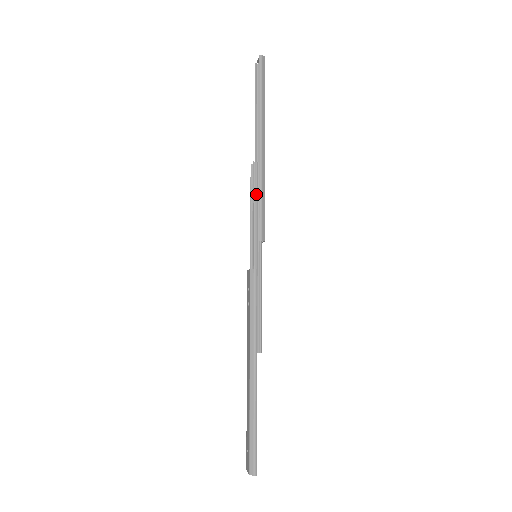
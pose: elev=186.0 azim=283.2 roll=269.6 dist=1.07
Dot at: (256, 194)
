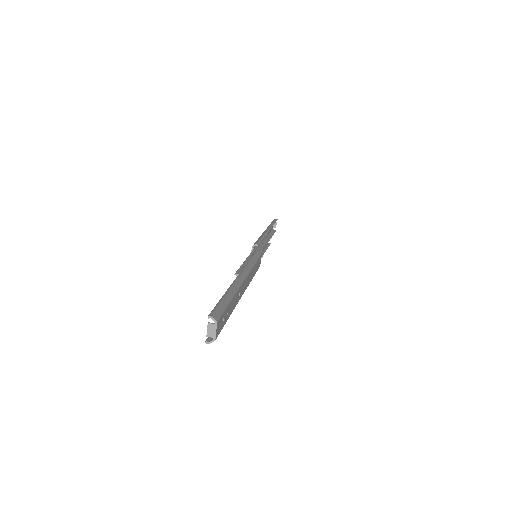
Dot at: occluded
